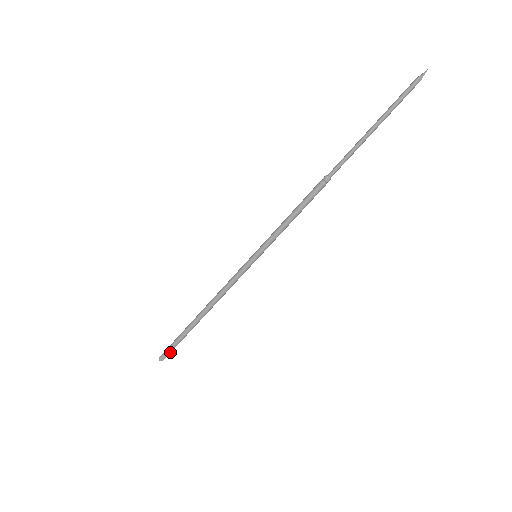
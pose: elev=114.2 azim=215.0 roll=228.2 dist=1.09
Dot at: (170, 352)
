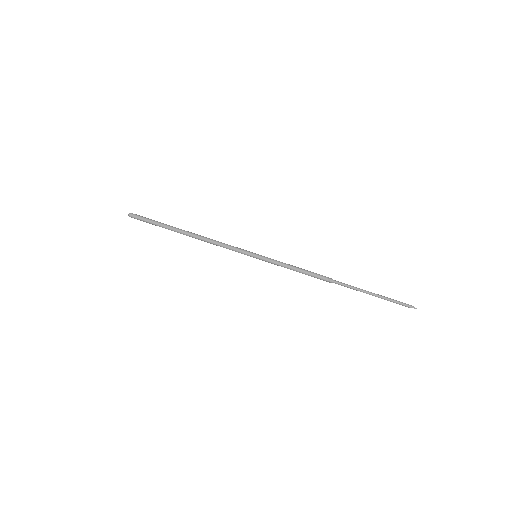
Dot at: (142, 220)
